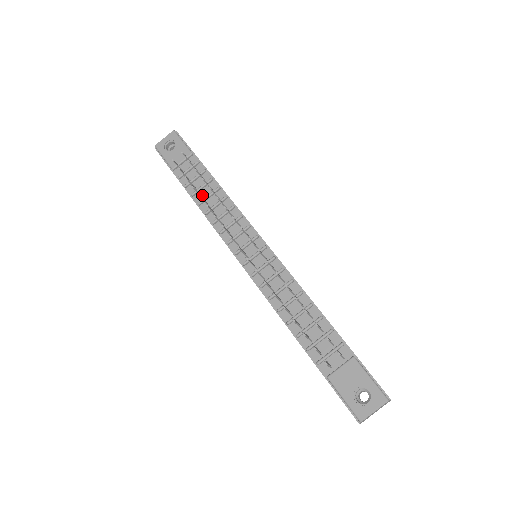
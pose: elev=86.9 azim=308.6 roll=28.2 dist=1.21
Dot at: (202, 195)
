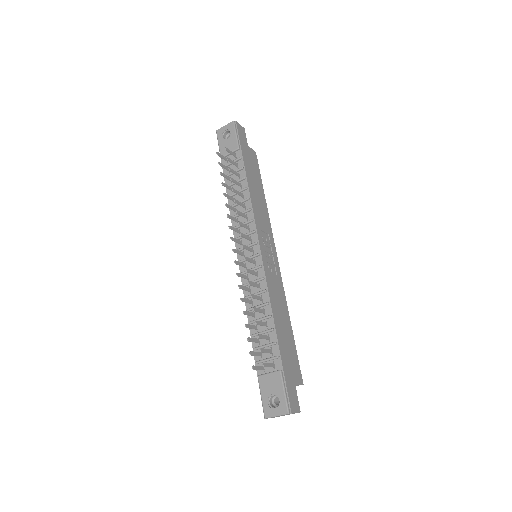
Dot at: occluded
